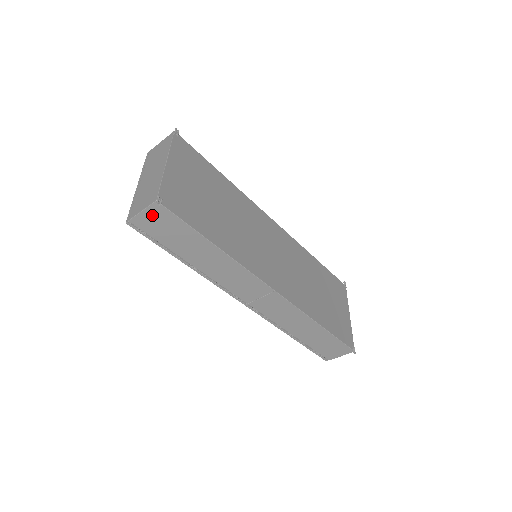
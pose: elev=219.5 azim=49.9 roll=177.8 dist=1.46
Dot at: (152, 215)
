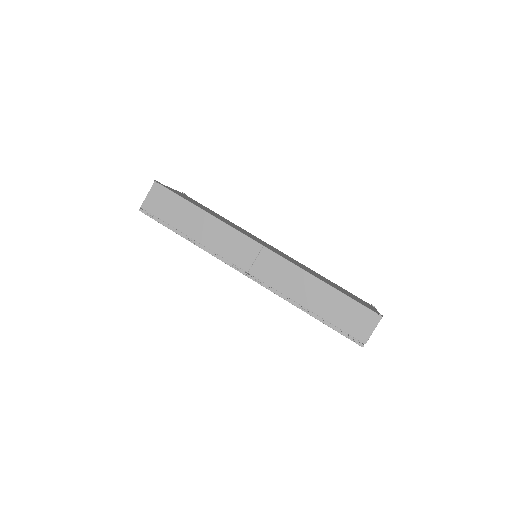
Dot at: (154, 196)
